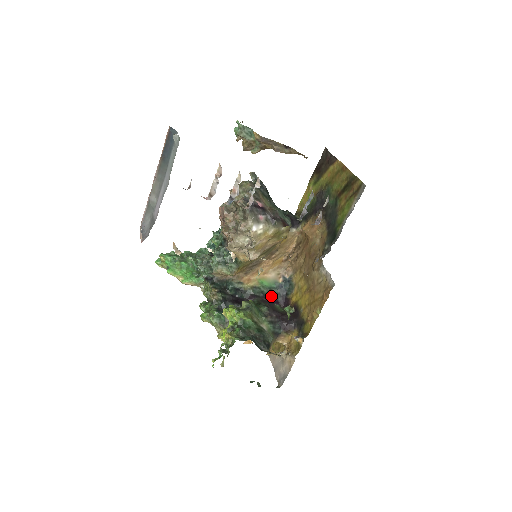
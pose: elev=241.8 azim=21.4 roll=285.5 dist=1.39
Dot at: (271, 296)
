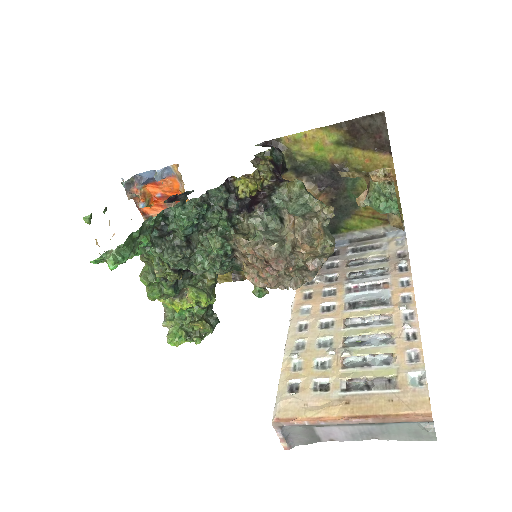
Dot at: occluded
